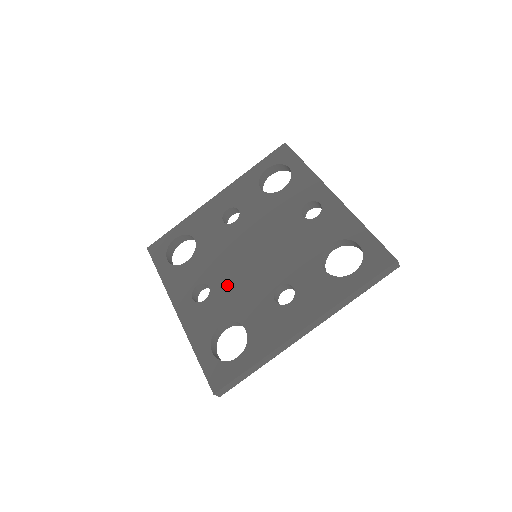
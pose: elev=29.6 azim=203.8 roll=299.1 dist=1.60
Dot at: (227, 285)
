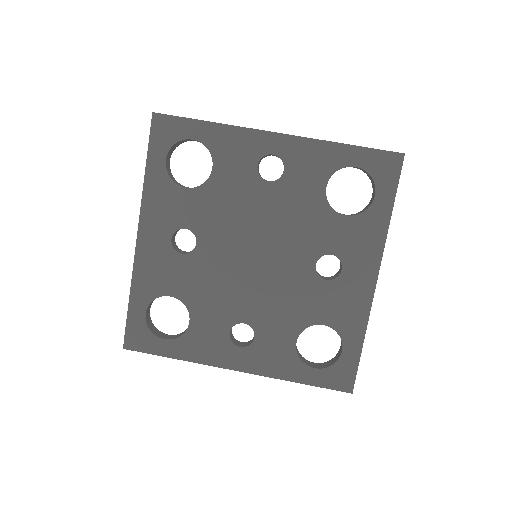
Dot at: (262, 307)
